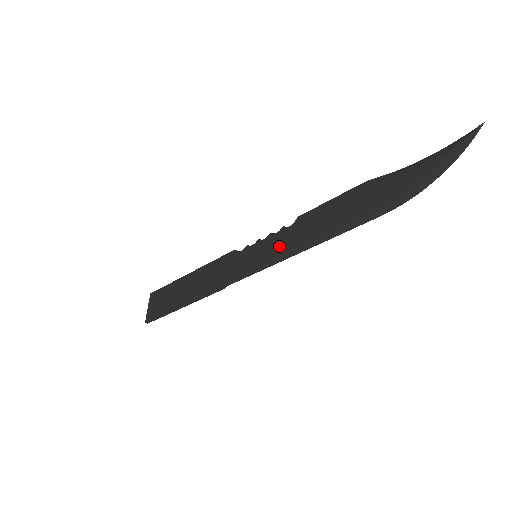
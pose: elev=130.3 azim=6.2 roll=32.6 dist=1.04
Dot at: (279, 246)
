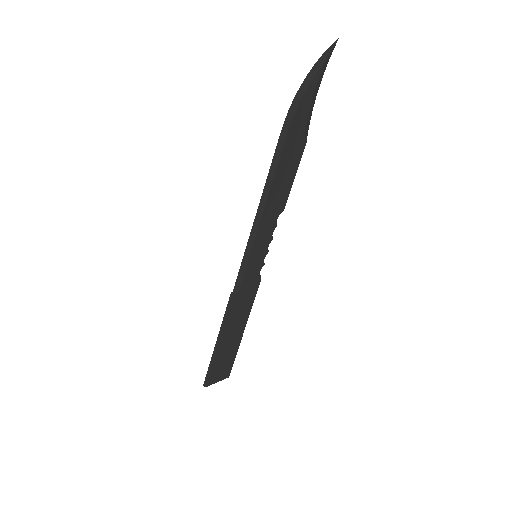
Dot at: (260, 229)
